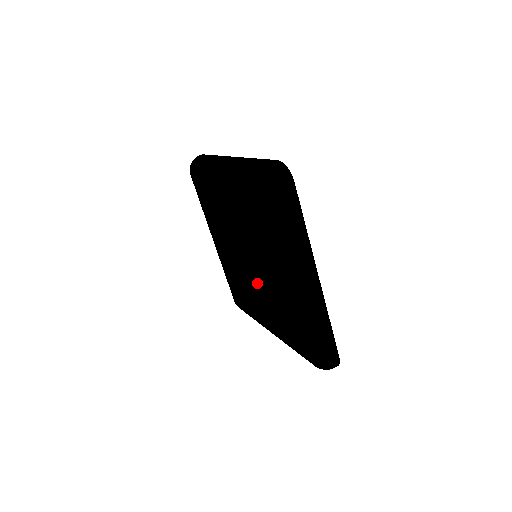
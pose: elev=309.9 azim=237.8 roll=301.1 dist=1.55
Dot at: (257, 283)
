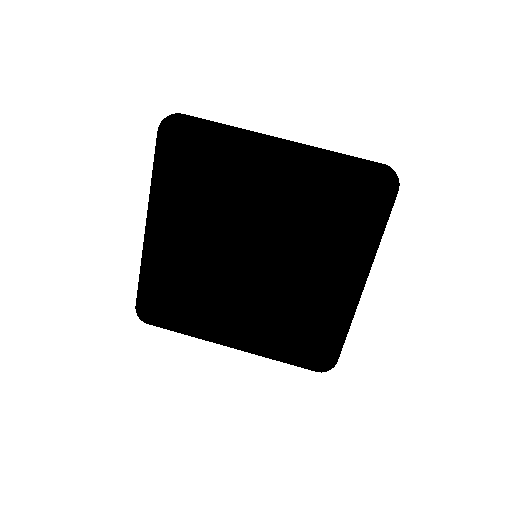
Dot at: (258, 287)
